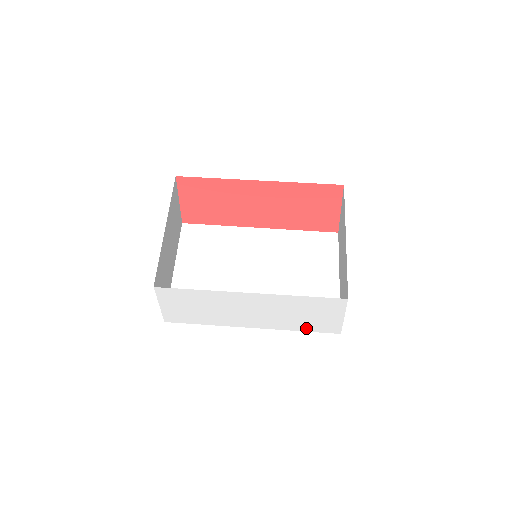
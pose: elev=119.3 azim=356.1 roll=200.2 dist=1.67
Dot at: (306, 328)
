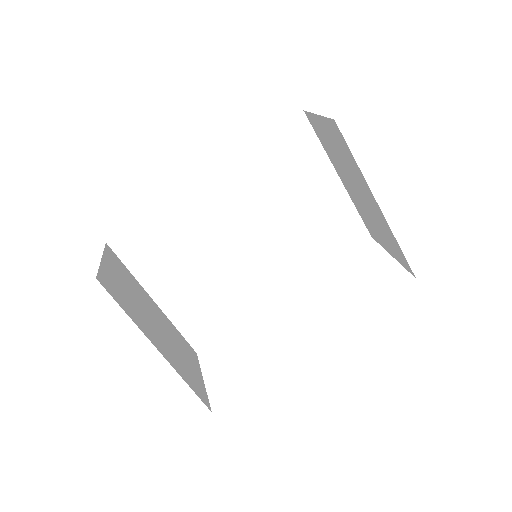
Dot at: occluded
